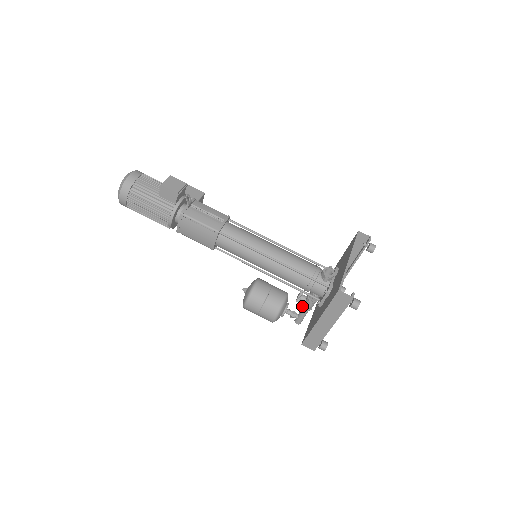
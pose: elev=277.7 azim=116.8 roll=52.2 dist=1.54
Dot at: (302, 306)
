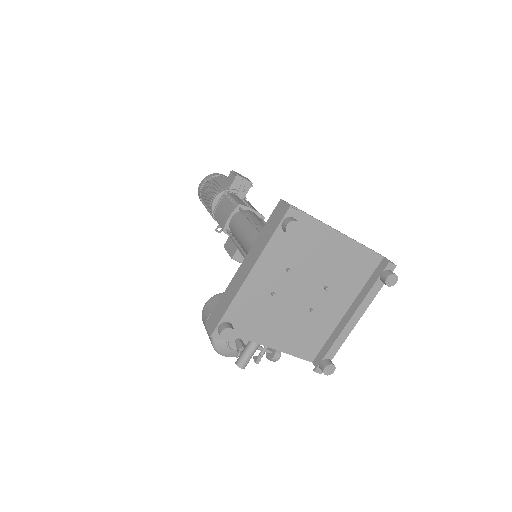
Dot at: occluded
